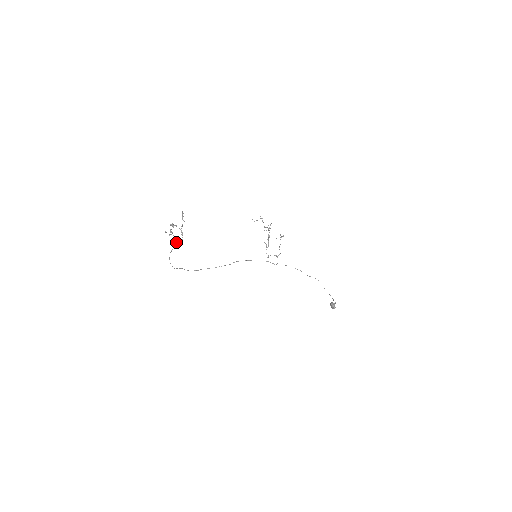
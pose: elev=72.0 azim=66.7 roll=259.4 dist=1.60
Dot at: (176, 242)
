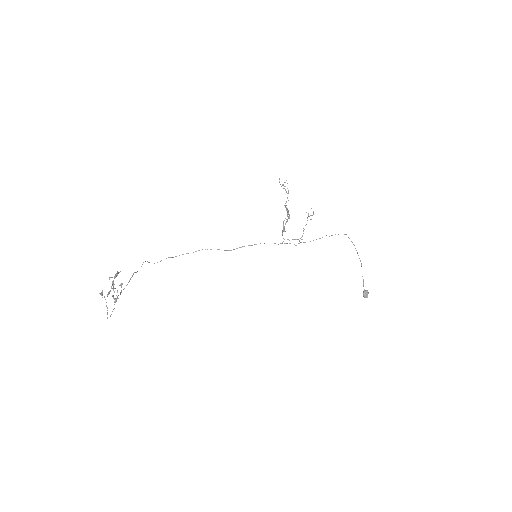
Dot at: (114, 302)
